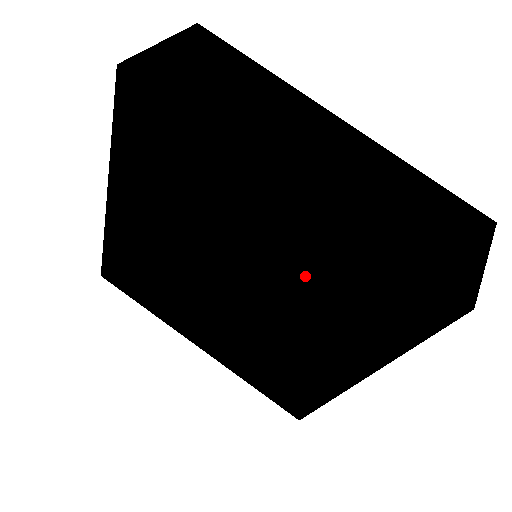
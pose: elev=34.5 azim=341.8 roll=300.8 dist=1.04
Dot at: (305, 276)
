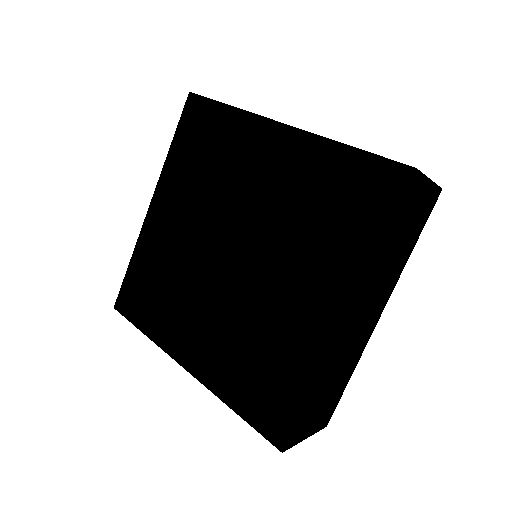
Dot at: (292, 204)
